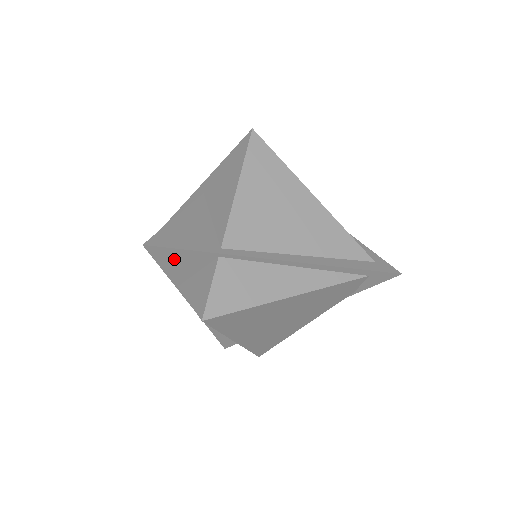
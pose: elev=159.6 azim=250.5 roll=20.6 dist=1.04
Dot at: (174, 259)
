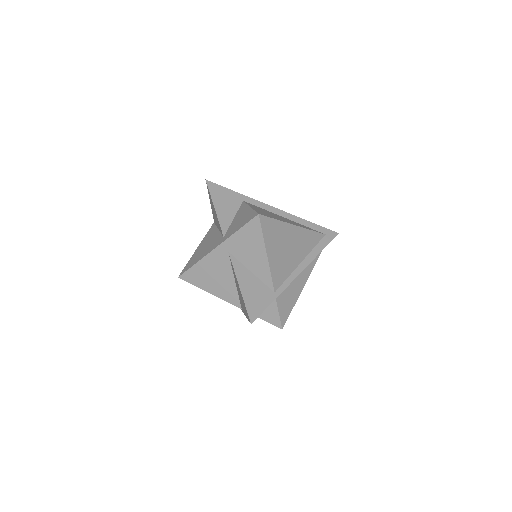
Dot at: occluded
